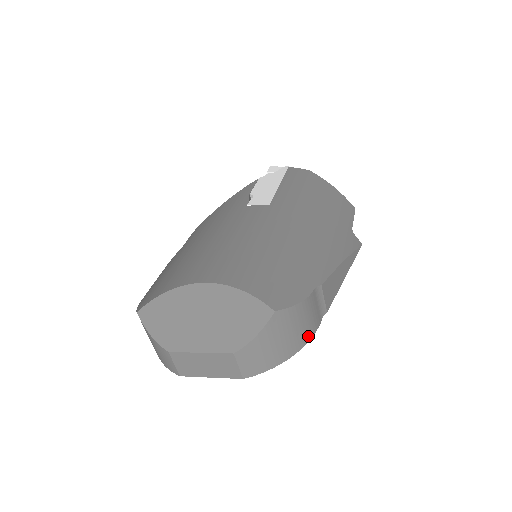
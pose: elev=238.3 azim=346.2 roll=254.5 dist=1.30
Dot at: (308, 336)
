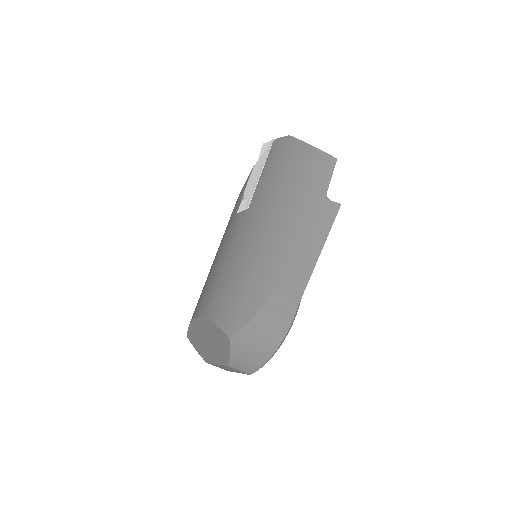
Dot at: (281, 334)
